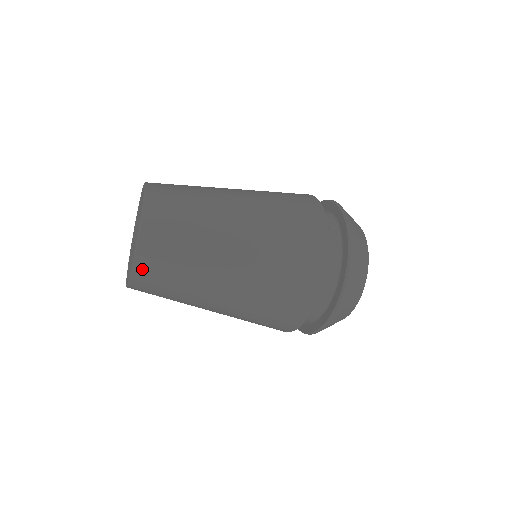
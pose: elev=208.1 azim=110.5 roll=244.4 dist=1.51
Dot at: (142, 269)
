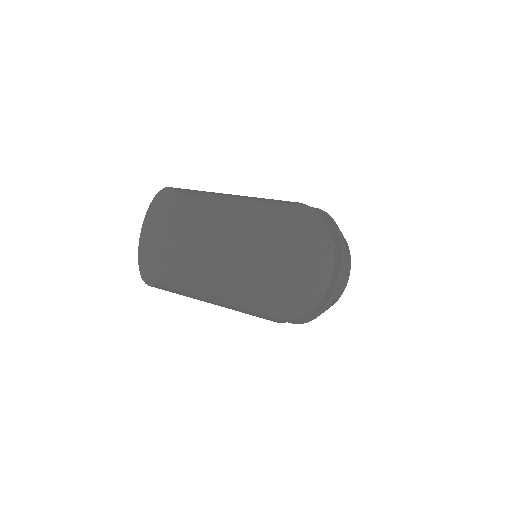
Dot at: (165, 286)
